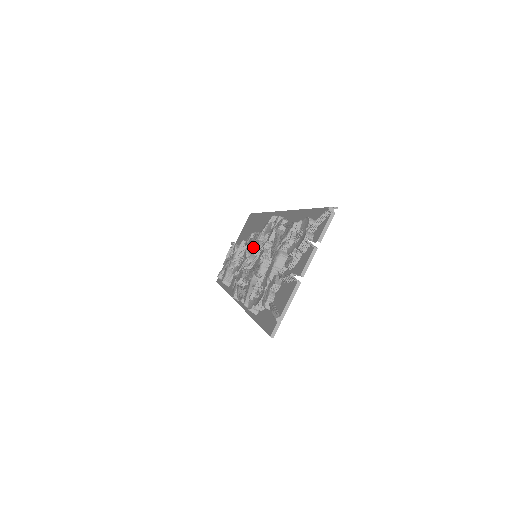
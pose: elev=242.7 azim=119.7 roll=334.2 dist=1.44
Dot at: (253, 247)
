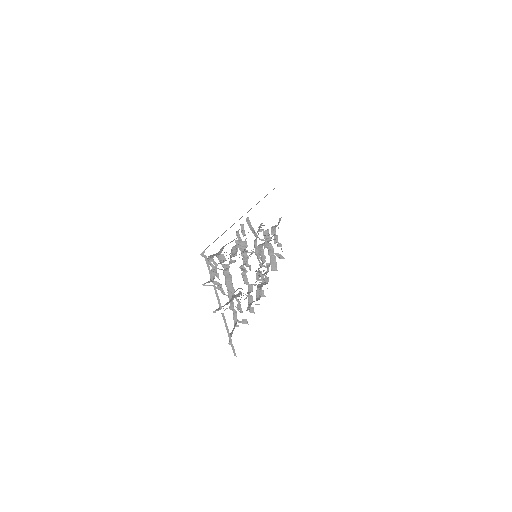
Dot at: occluded
